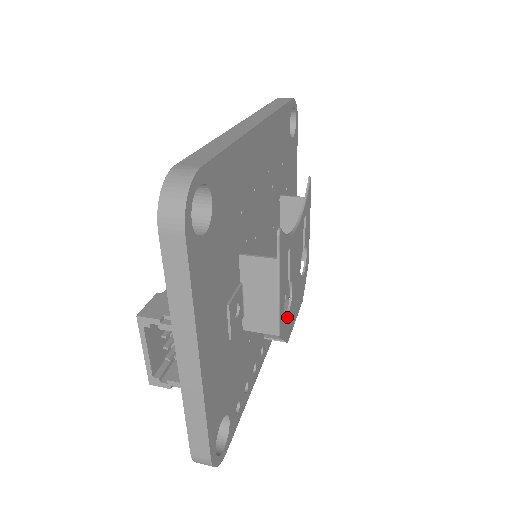
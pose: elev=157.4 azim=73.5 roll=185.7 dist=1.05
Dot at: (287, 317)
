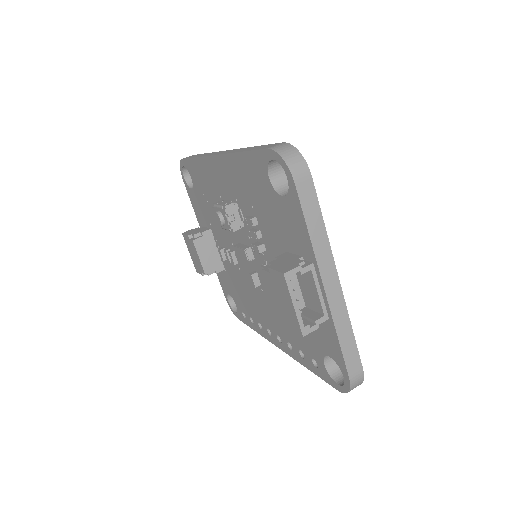
Dot at: occluded
